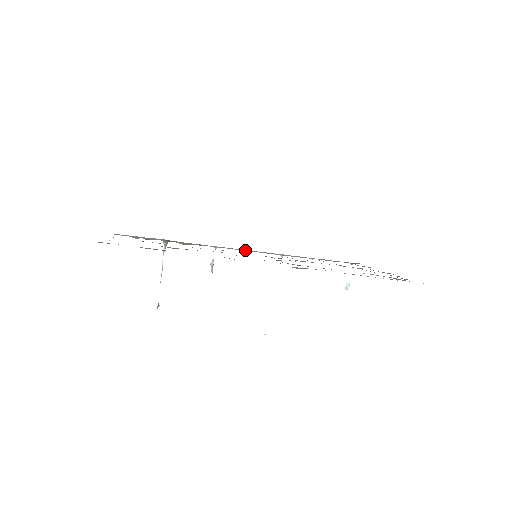
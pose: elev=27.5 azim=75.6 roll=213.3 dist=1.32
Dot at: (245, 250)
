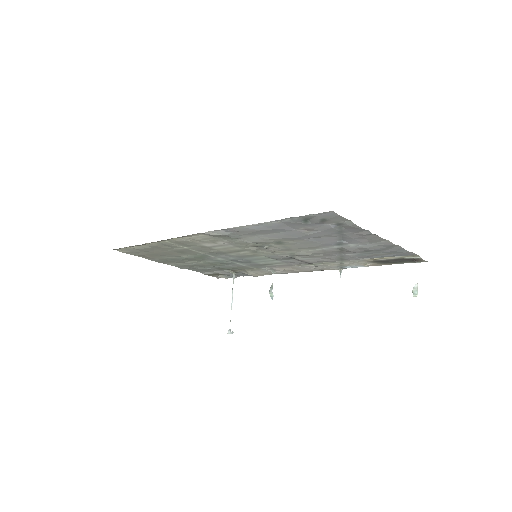
Dot at: (300, 270)
